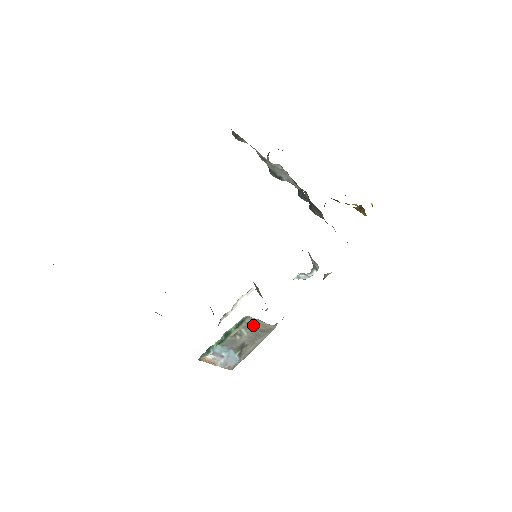
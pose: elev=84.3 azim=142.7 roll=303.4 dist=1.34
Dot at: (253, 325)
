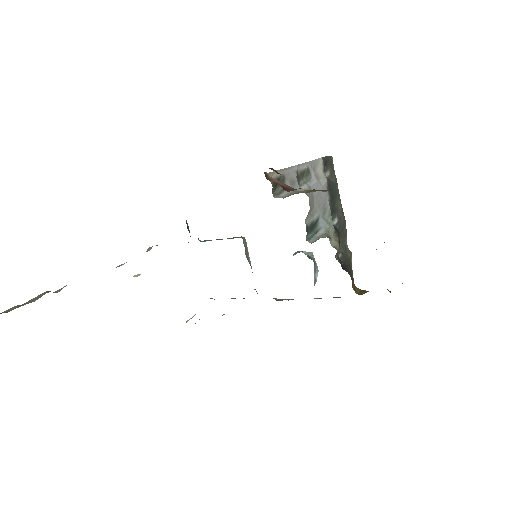
Dot at: occluded
